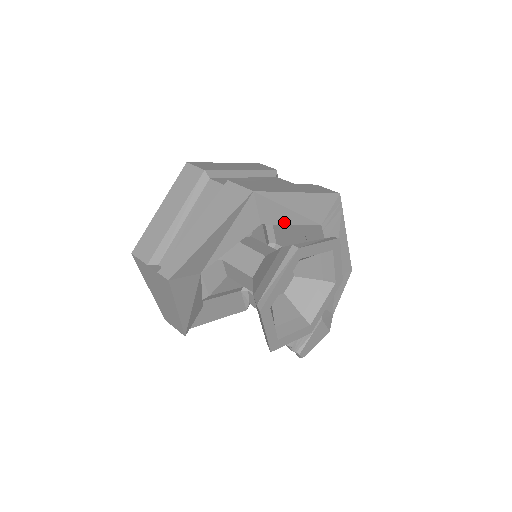
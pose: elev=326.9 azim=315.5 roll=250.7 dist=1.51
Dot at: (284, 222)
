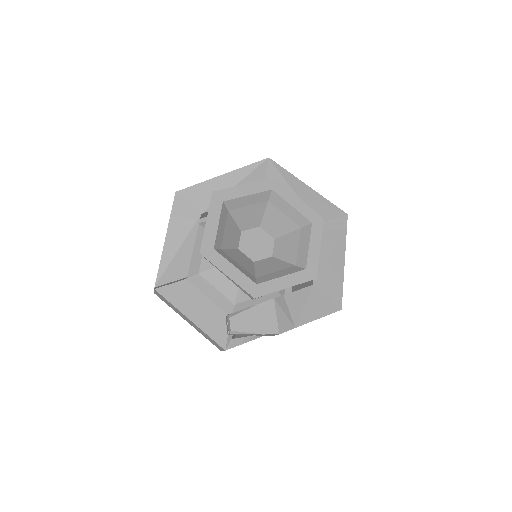
Dot at: occluded
